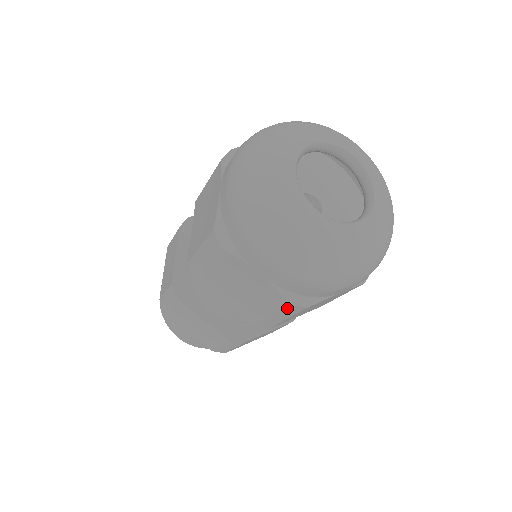
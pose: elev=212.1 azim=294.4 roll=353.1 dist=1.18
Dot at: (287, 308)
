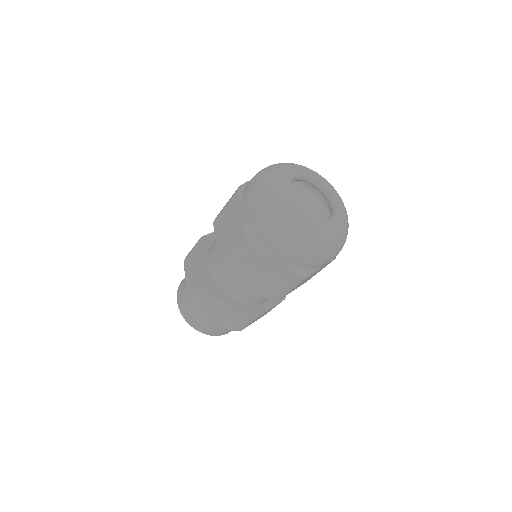
Dot at: (295, 279)
